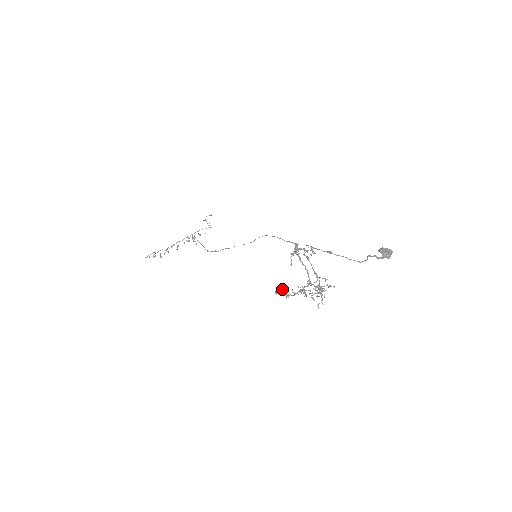
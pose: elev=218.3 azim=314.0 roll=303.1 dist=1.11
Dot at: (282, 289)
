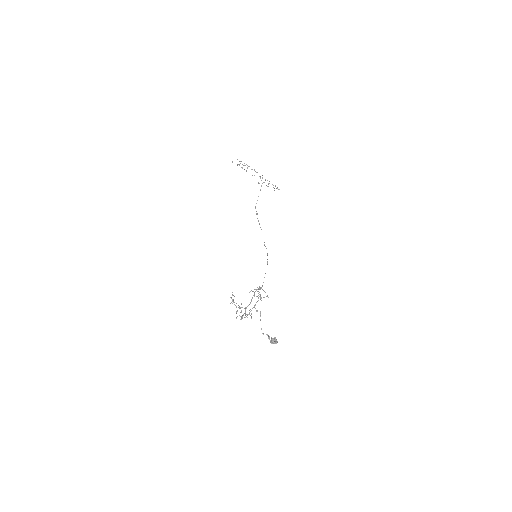
Dot at: occluded
